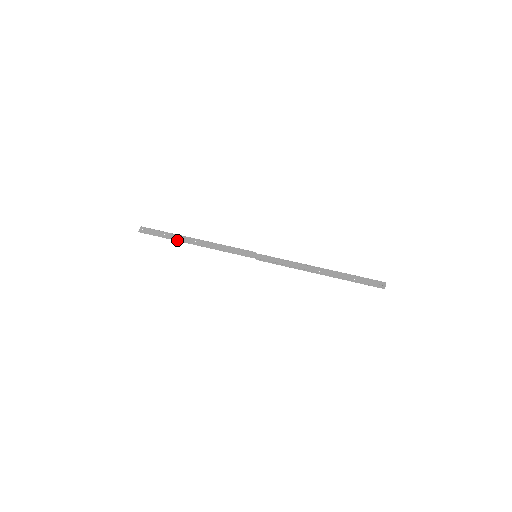
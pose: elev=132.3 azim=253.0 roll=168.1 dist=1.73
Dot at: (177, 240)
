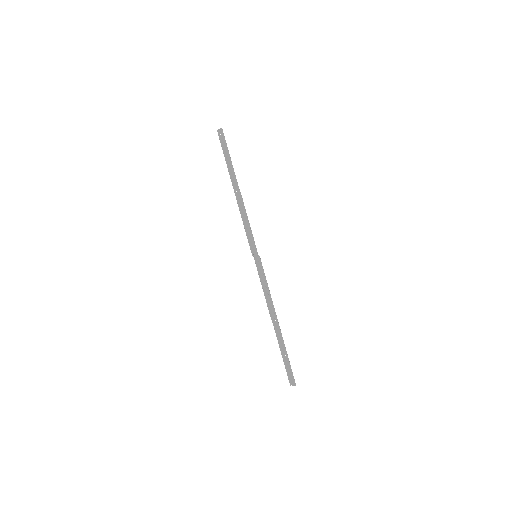
Dot at: (229, 174)
